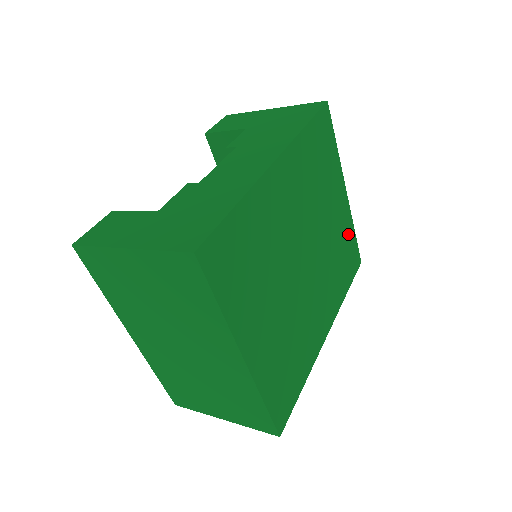
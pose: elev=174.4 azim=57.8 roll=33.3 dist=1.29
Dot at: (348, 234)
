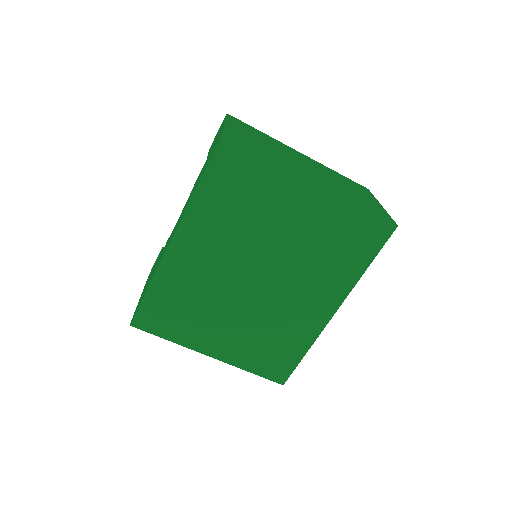
Dot at: (343, 218)
